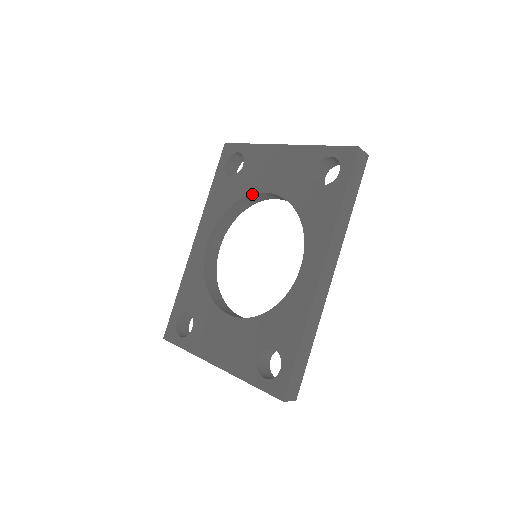
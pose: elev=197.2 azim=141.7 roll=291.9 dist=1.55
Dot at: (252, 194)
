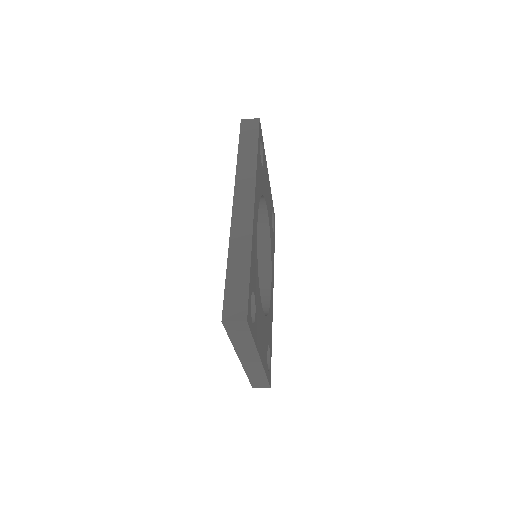
Dot at: occluded
